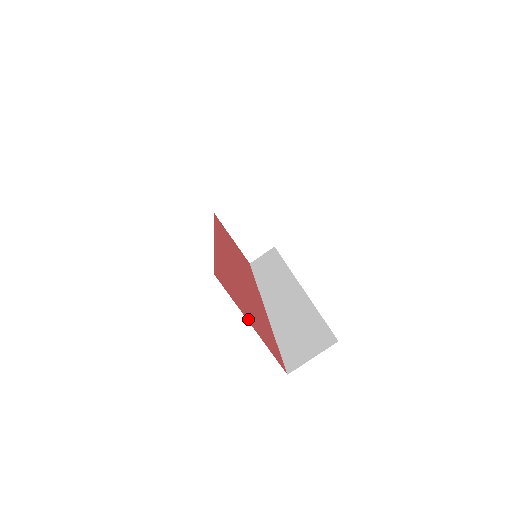
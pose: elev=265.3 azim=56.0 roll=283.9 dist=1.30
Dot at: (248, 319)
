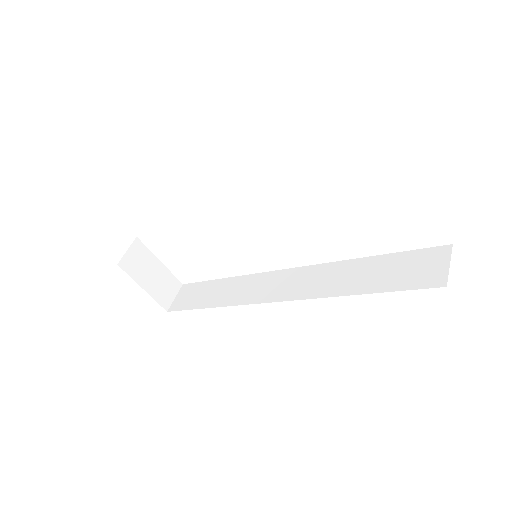
Dot at: occluded
